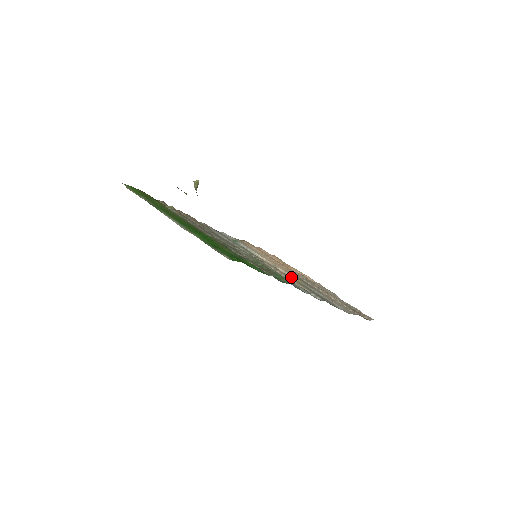
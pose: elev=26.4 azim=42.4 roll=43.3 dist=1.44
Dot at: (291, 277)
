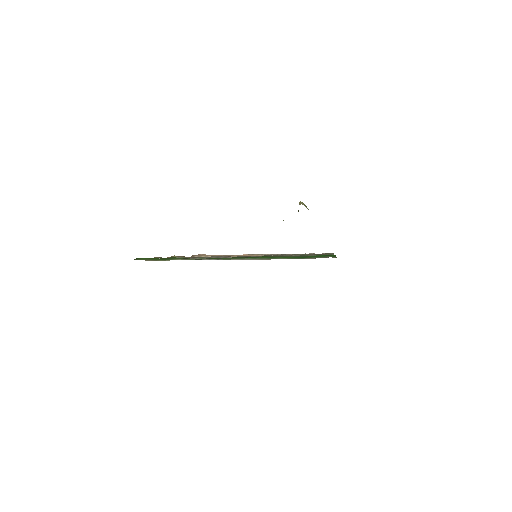
Dot at: occluded
